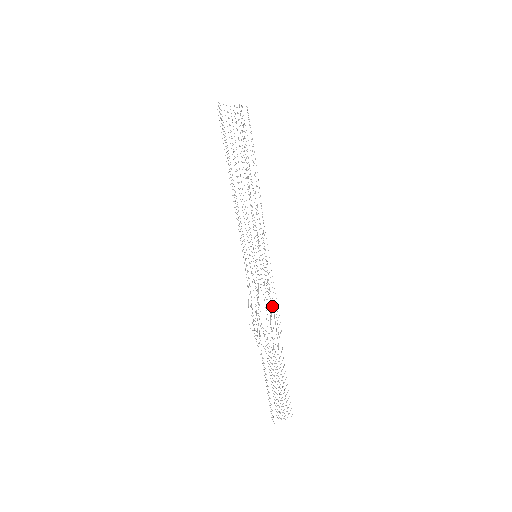
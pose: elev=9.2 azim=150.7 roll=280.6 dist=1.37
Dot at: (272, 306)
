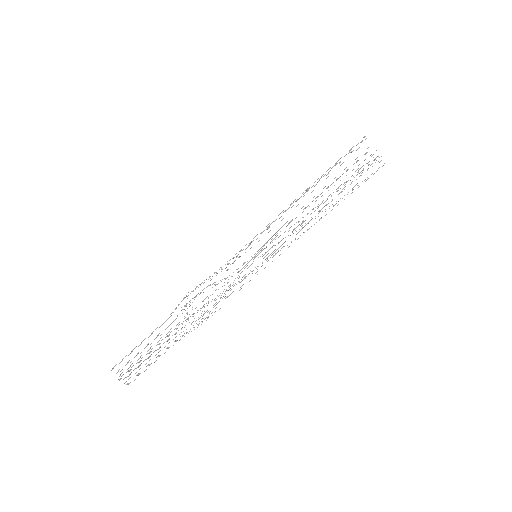
Dot at: occluded
